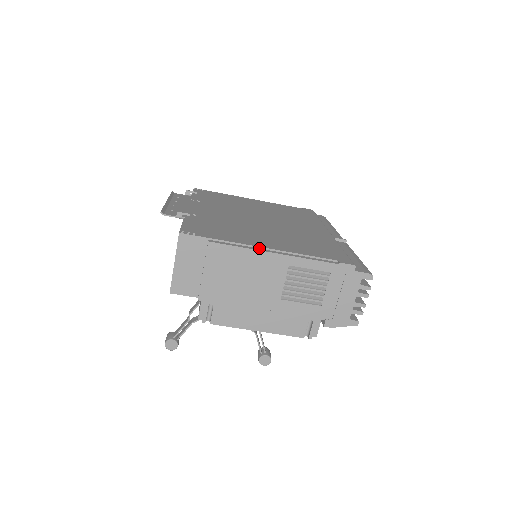
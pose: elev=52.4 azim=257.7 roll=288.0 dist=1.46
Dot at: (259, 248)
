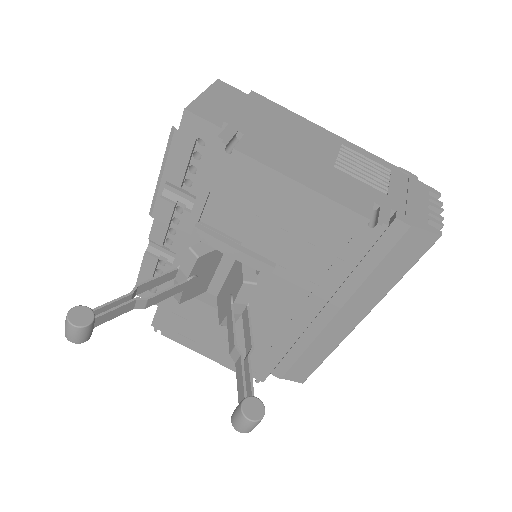
Dot at: occluded
